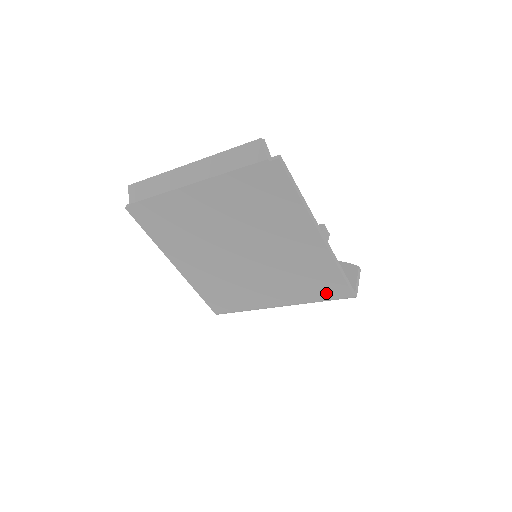
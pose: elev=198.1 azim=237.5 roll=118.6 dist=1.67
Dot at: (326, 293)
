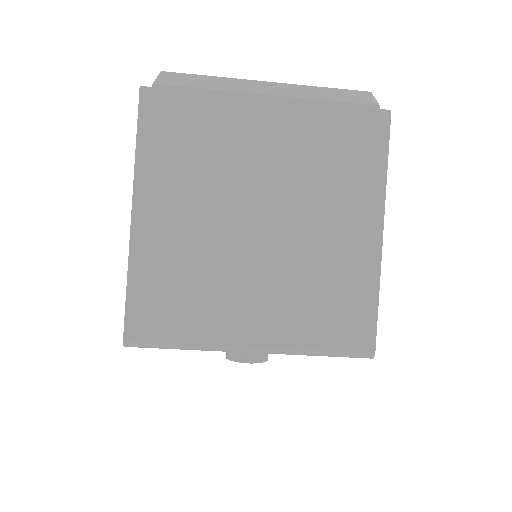
Dot at: (340, 335)
